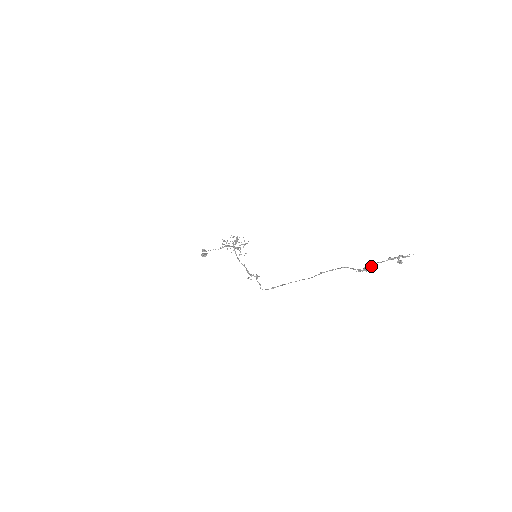
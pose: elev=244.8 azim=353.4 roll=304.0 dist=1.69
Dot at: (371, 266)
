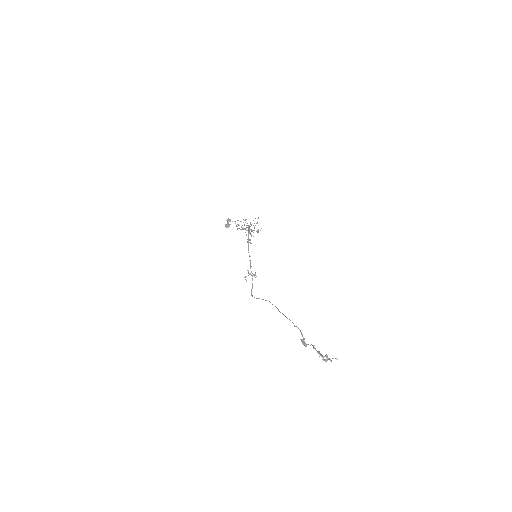
Dot at: occluded
